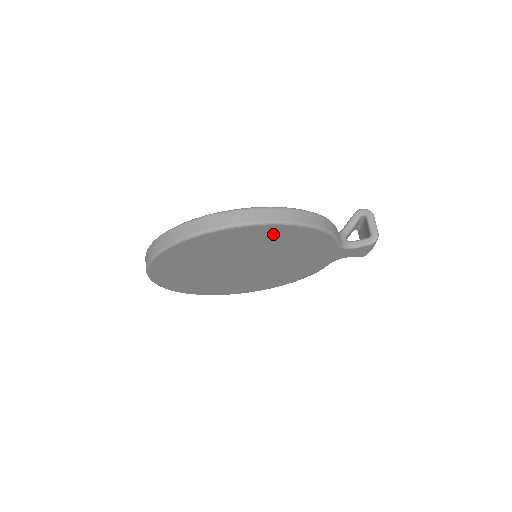
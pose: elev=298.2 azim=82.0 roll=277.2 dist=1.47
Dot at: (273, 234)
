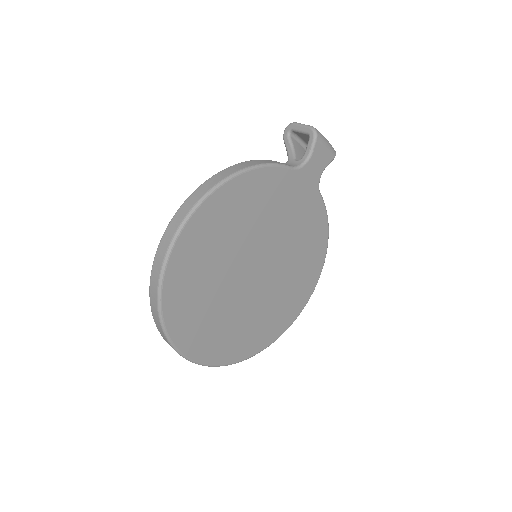
Dot at: (217, 216)
